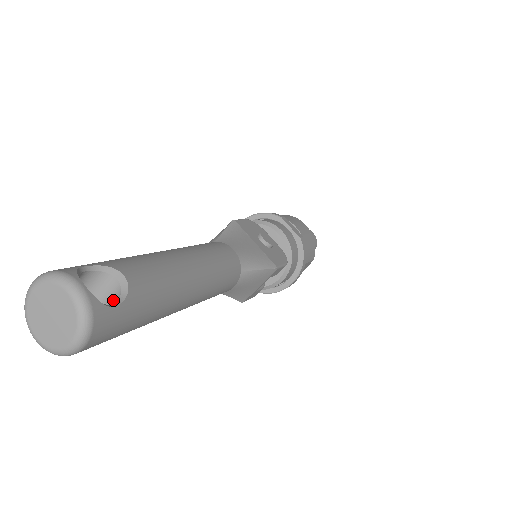
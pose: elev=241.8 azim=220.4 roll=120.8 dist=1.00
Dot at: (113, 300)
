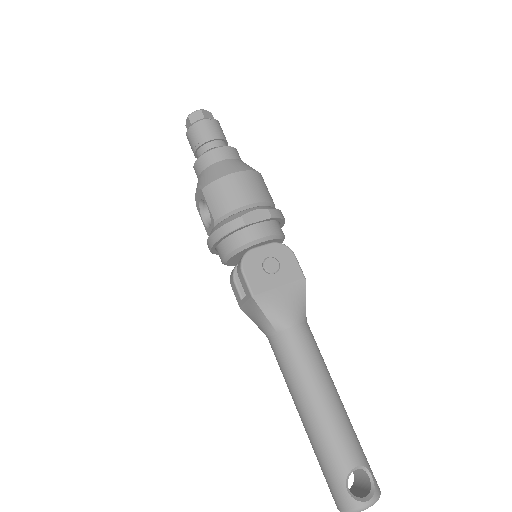
Dot at: (357, 469)
